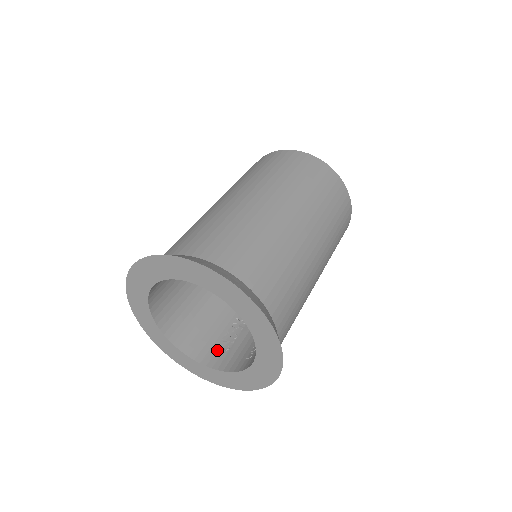
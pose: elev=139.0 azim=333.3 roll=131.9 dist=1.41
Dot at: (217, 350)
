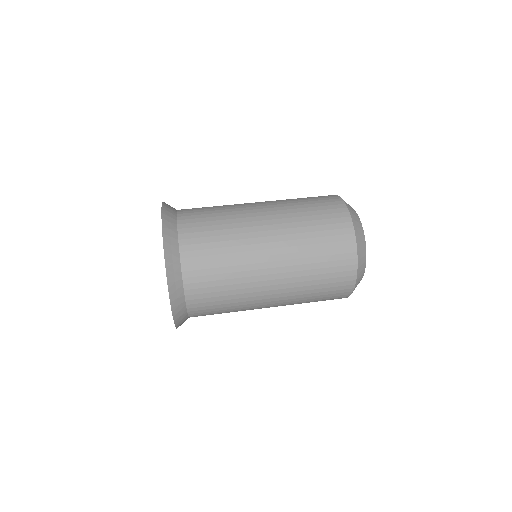
Dot at: occluded
